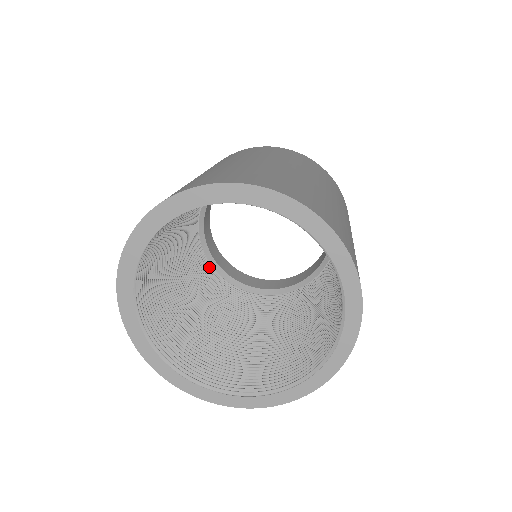
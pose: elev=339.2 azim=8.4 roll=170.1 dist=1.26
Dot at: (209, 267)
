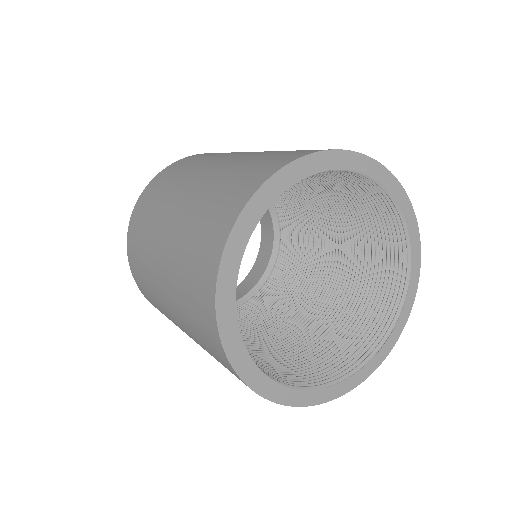
Dot at: occluded
